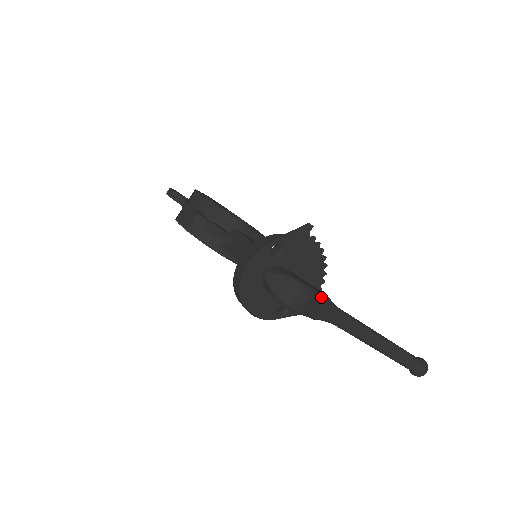
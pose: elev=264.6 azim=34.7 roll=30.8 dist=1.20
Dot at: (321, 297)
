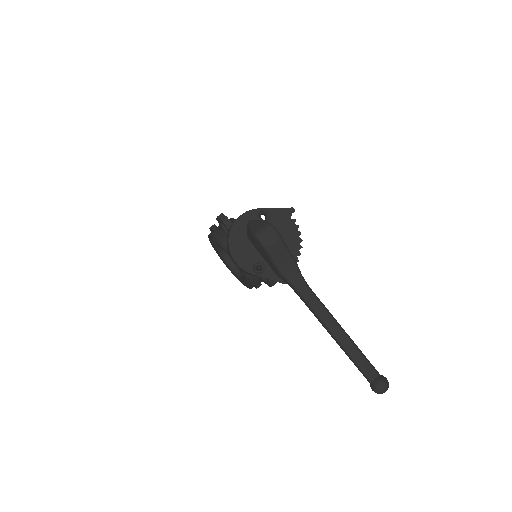
Dot at: (288, 250)
